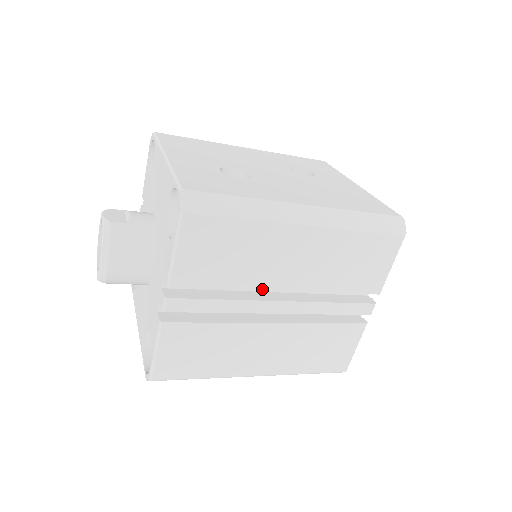
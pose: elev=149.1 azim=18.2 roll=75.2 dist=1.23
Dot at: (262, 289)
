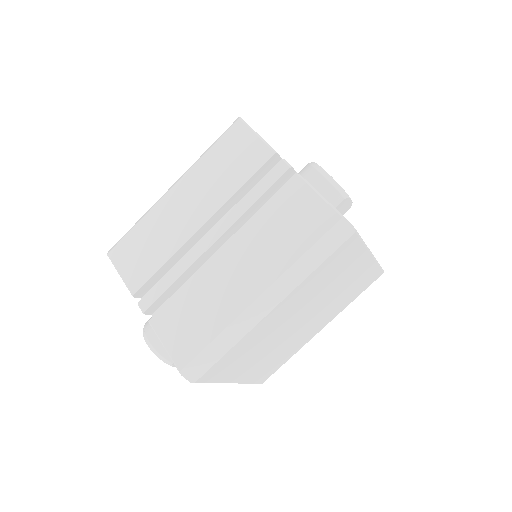
Dot at: (186, 241)
